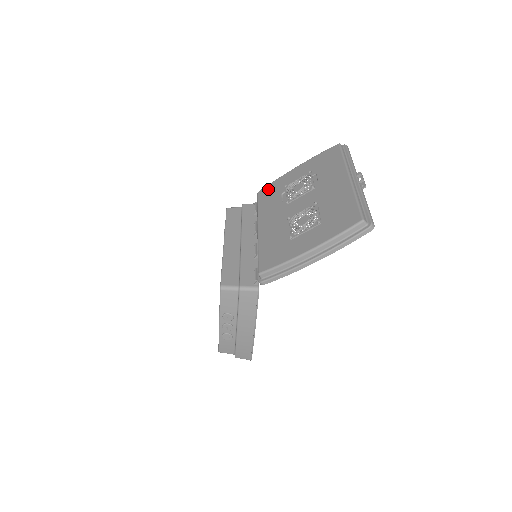
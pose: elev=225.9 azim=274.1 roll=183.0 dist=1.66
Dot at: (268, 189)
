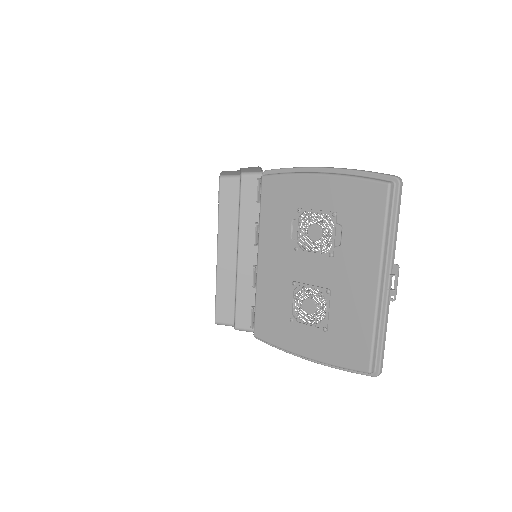
Dot at: (276, 188)
